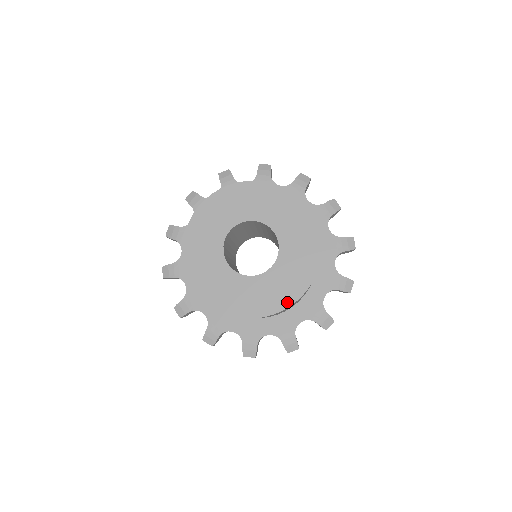
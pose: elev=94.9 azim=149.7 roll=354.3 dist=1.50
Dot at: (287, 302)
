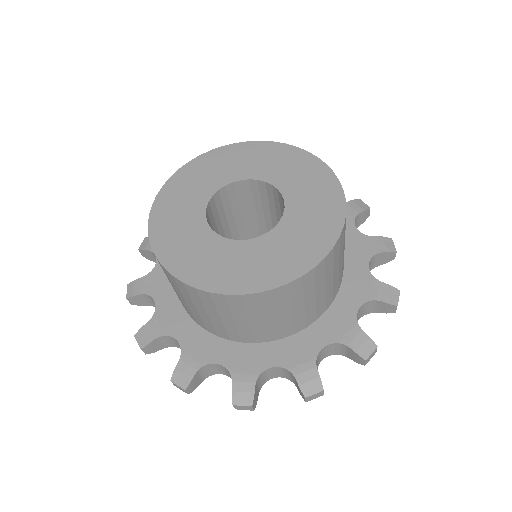
Dot at: (210, 285)
